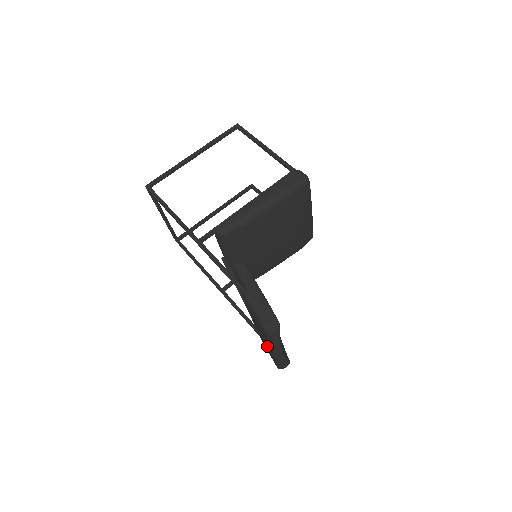
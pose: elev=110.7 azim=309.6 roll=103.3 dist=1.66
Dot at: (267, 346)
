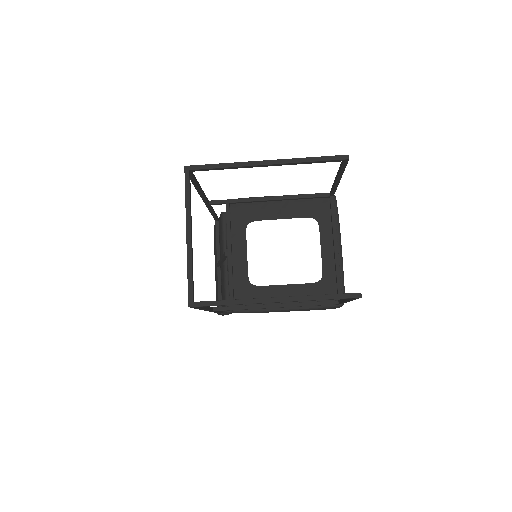
Dot at: occluded
